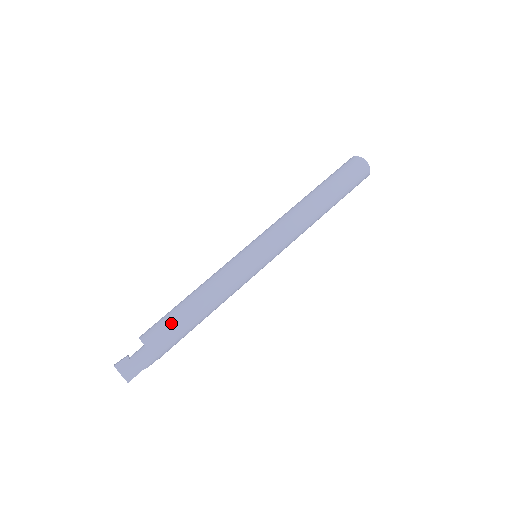
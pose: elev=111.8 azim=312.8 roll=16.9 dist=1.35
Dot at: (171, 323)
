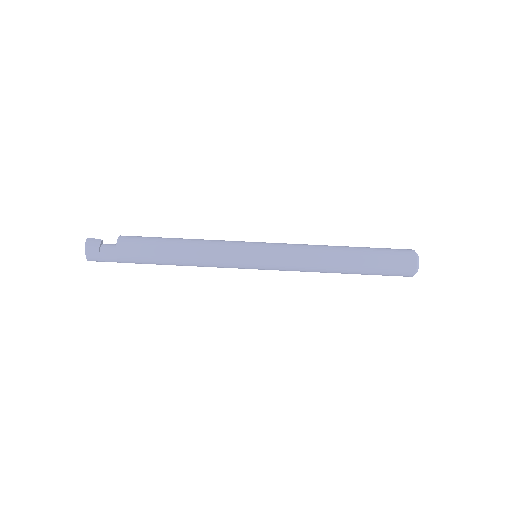
Dot at: (147, 257)
